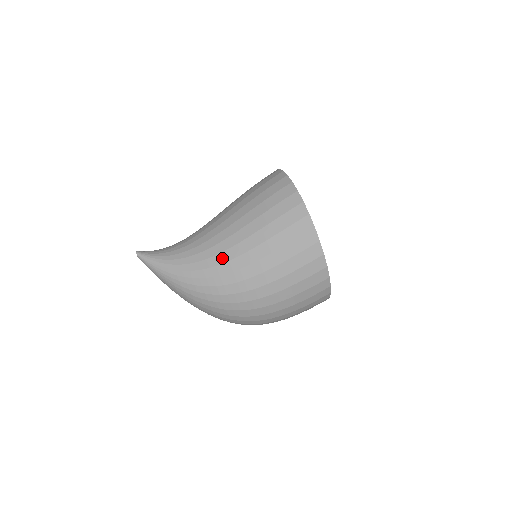
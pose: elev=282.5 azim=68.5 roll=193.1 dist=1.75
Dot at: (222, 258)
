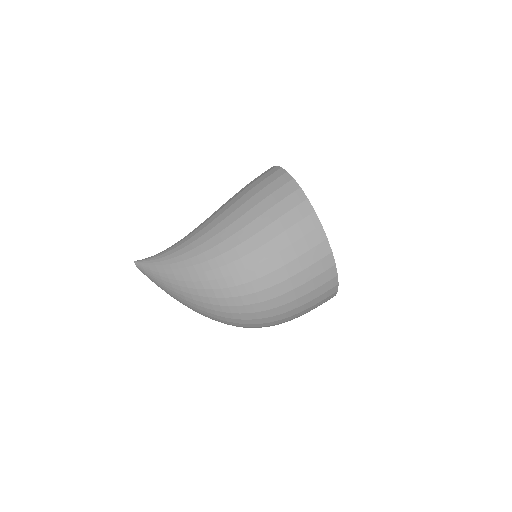
Dot at: (208, 228)
